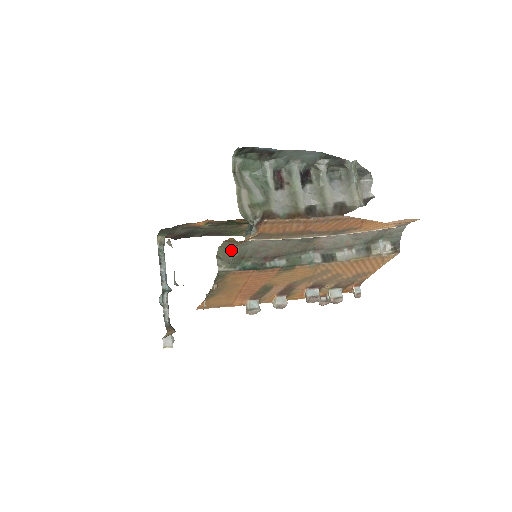
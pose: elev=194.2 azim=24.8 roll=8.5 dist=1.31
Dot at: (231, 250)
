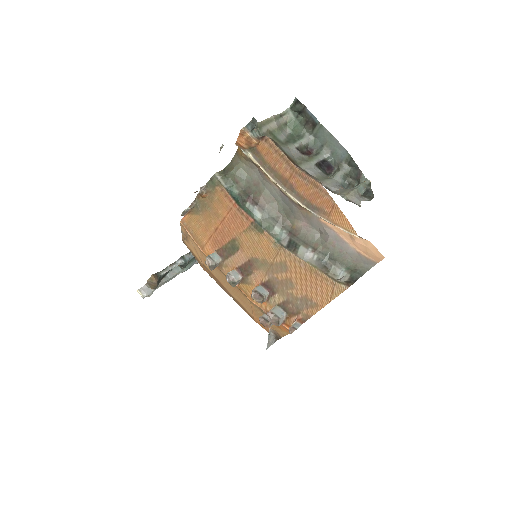
Dot at: (235, 166)
